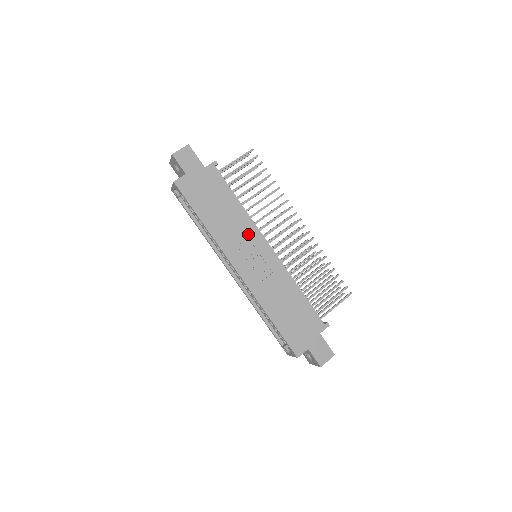
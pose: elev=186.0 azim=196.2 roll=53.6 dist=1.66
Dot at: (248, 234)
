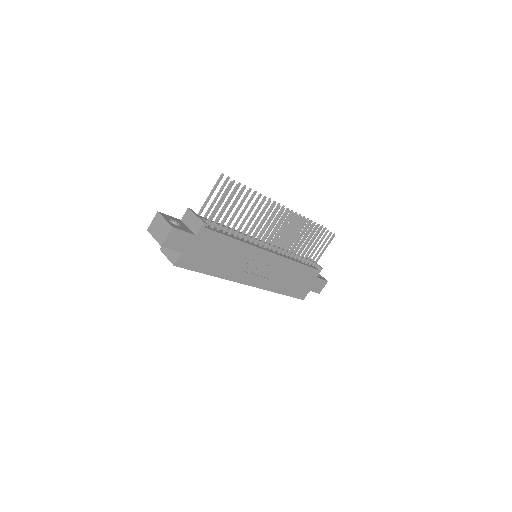
Dot at: (251, 257)
